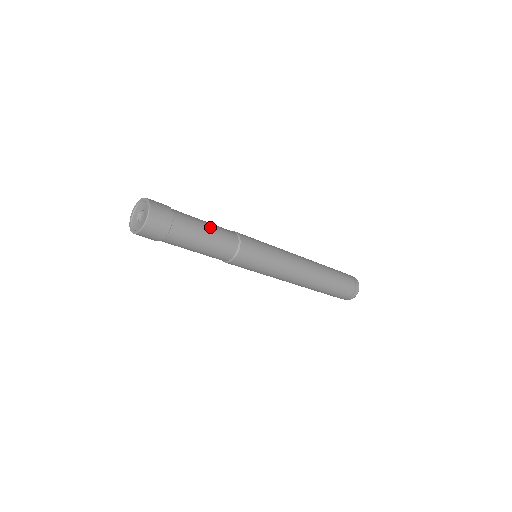
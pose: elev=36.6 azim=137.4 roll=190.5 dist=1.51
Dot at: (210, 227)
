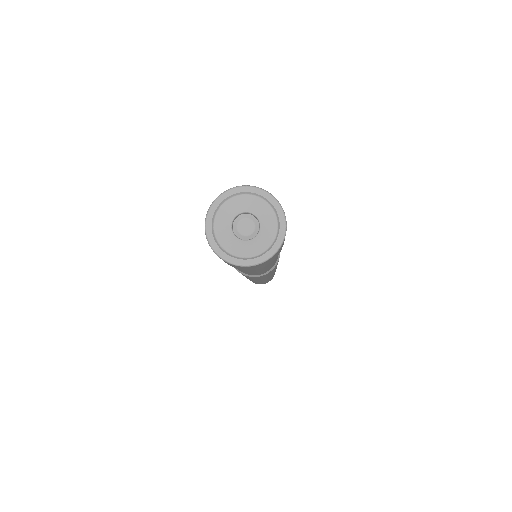
Dot at: occluded
